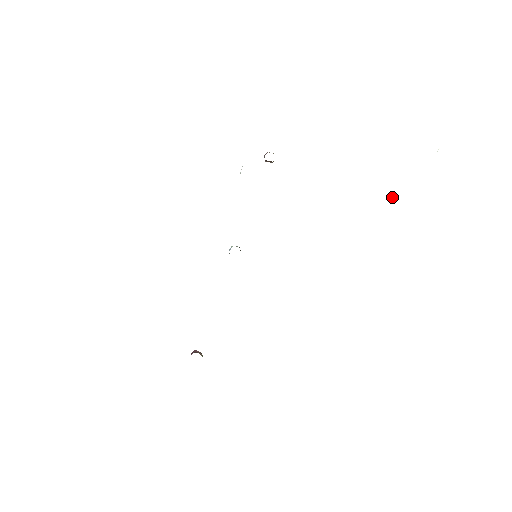
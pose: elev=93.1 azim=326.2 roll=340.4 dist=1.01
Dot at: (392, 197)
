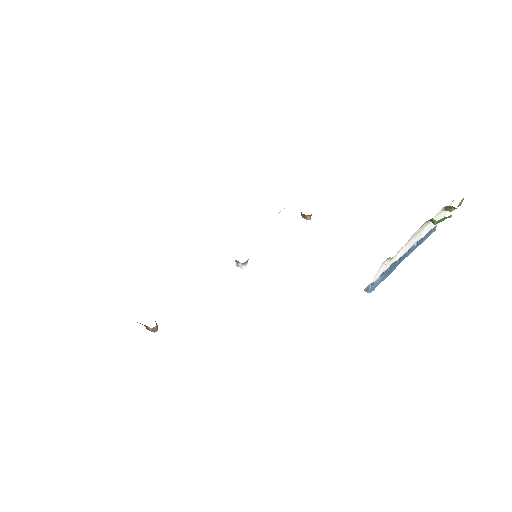
Dot at: (408, 255)
